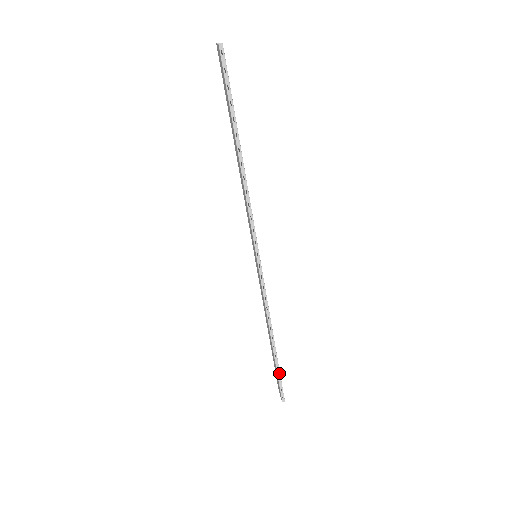
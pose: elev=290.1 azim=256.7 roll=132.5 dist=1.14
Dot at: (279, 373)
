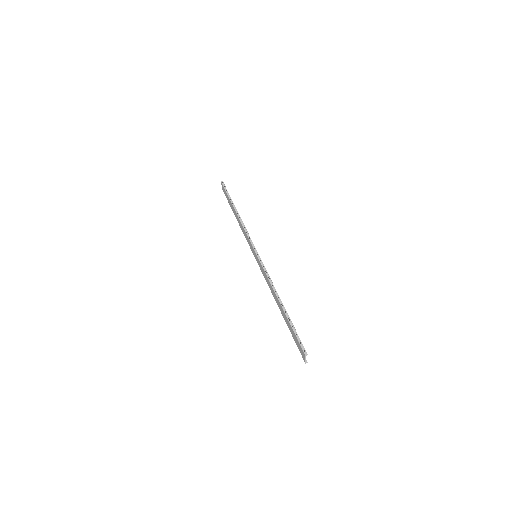
Dot at: (293, 327)
